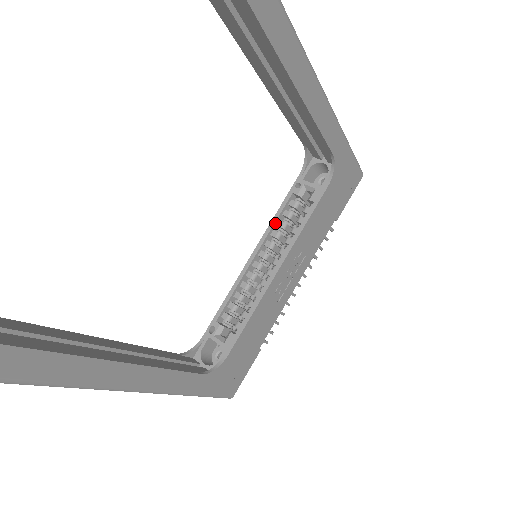
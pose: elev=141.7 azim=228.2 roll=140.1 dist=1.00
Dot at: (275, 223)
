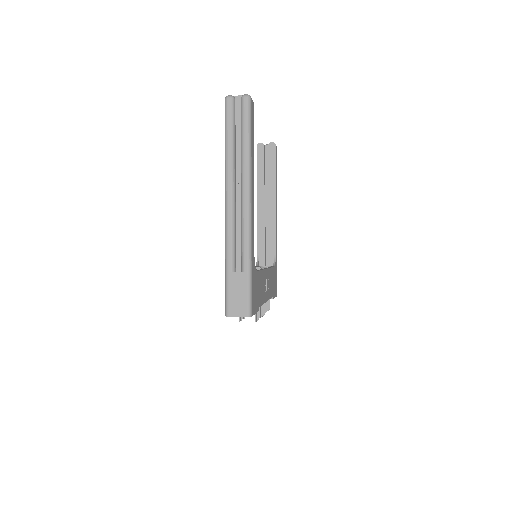
Dot at: occluded
